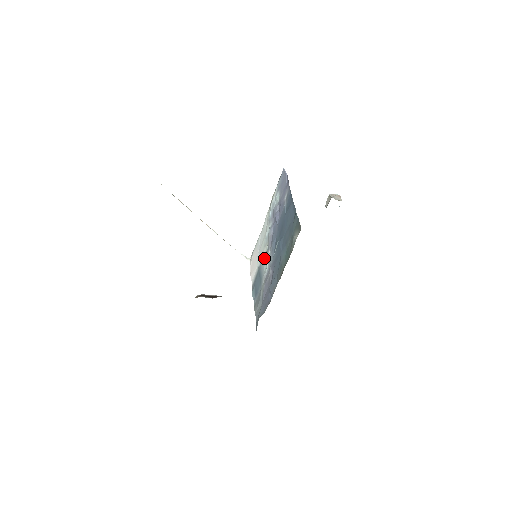
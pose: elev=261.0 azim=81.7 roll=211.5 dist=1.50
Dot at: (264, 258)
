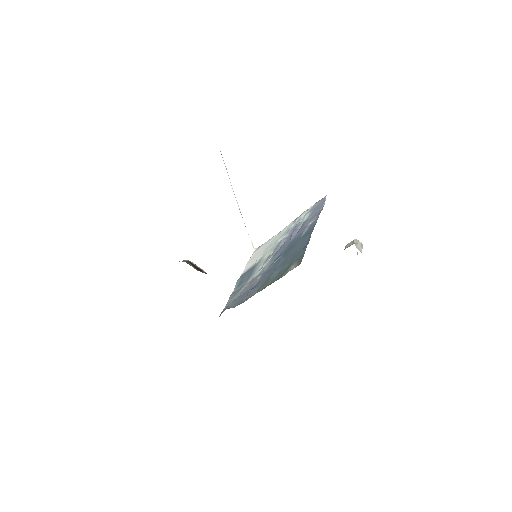
Dot at: (263, 260)
